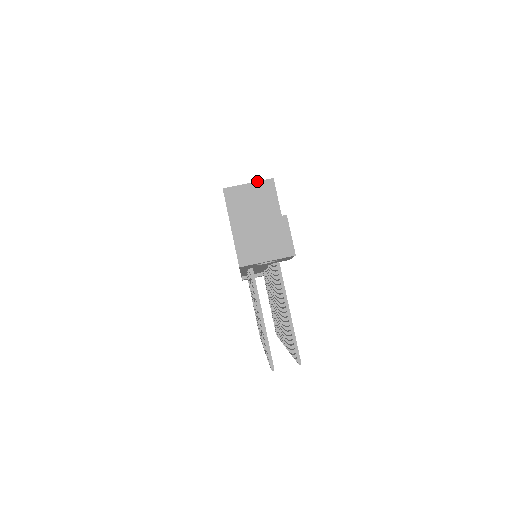
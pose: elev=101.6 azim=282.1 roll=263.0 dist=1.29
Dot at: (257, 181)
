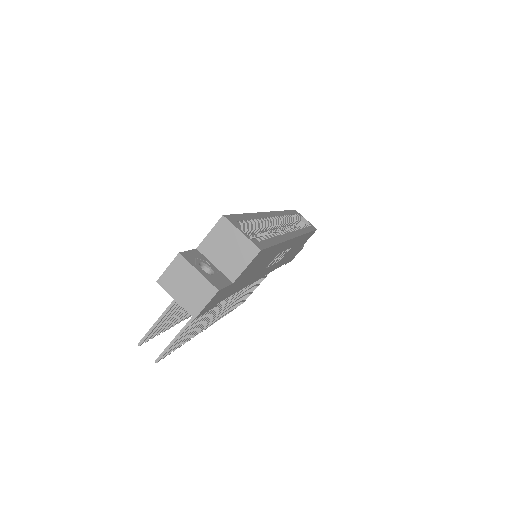
Dot at: (249, 238)
